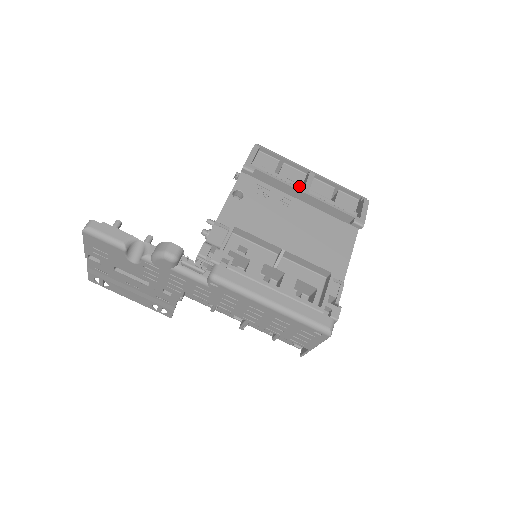
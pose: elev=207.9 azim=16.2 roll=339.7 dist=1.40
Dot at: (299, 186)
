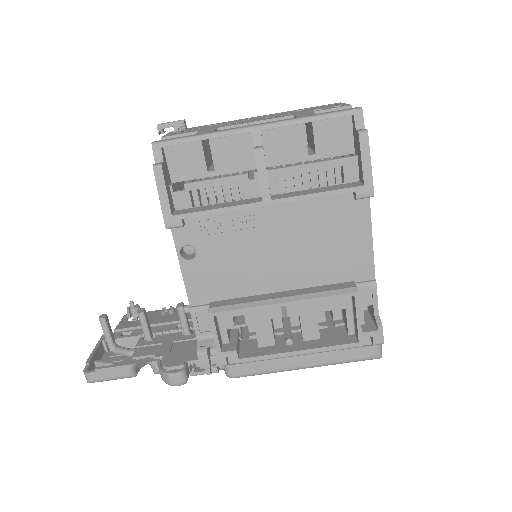
Dot at: (252, 163)
